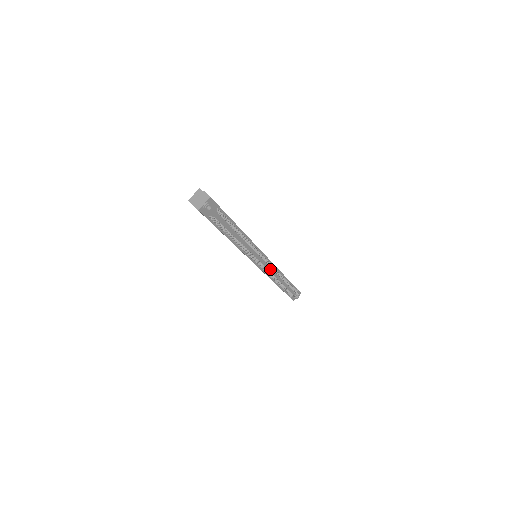
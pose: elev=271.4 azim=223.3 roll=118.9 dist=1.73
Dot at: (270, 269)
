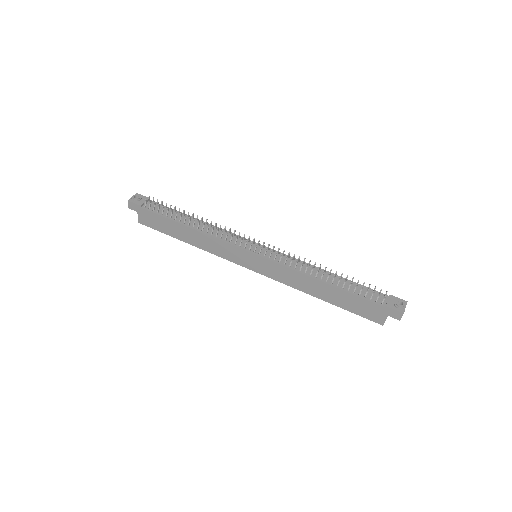
Dot at: (282, 257)
